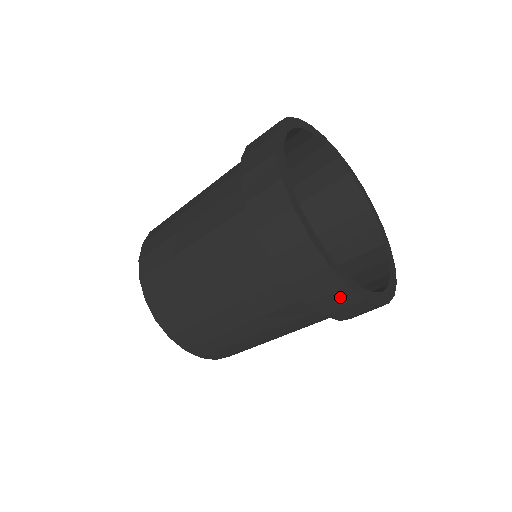
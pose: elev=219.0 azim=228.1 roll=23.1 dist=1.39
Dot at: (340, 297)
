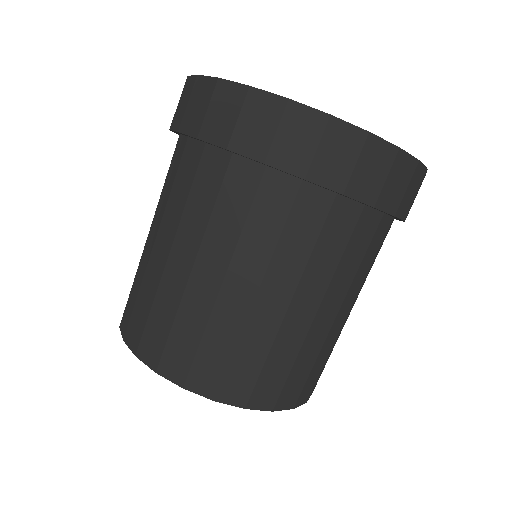
Dot at: (372, 159)
